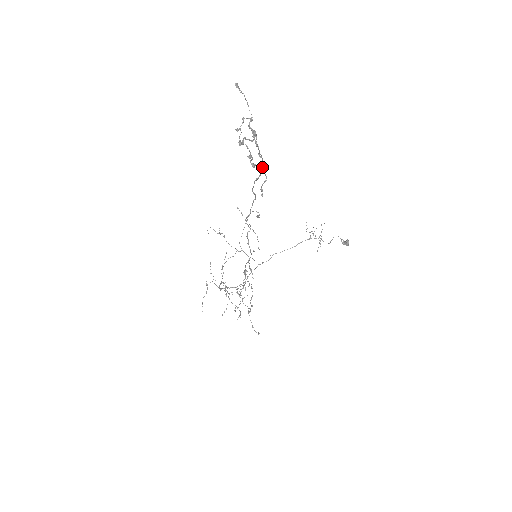
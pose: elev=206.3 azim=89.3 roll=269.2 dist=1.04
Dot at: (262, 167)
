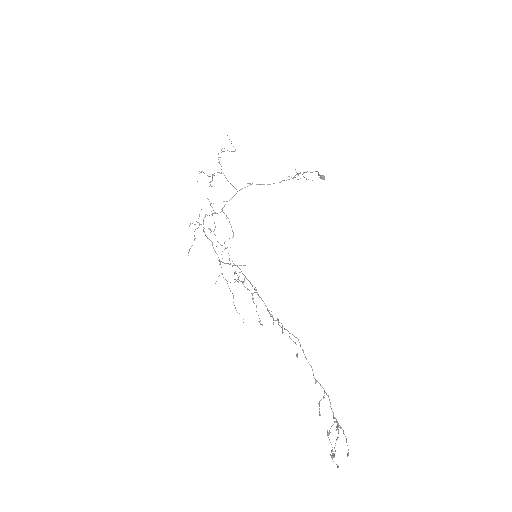
Dot at: (325, 392)
